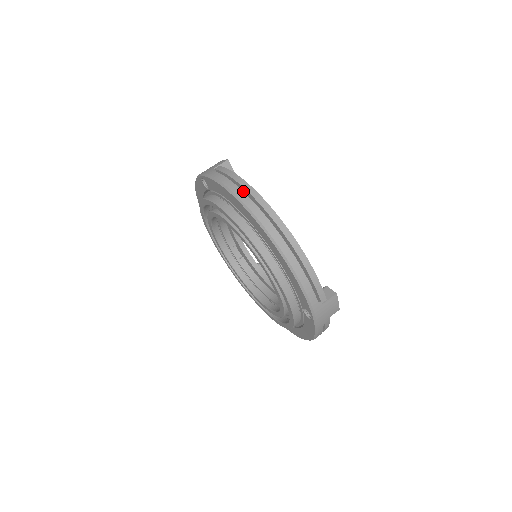
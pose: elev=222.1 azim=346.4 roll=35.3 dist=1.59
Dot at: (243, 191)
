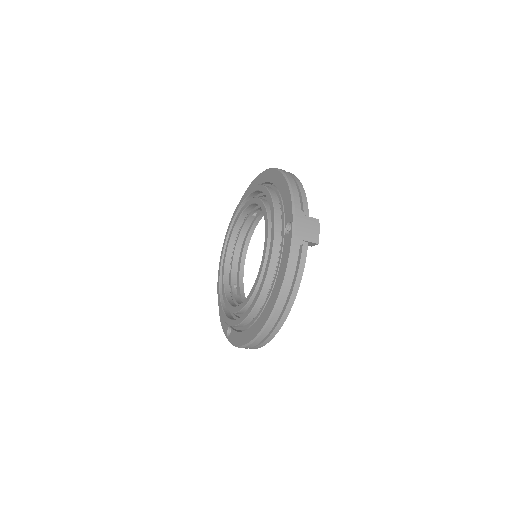
Dot at: occluded
